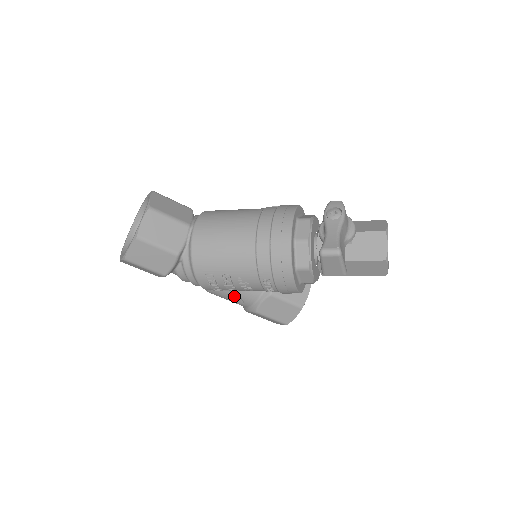
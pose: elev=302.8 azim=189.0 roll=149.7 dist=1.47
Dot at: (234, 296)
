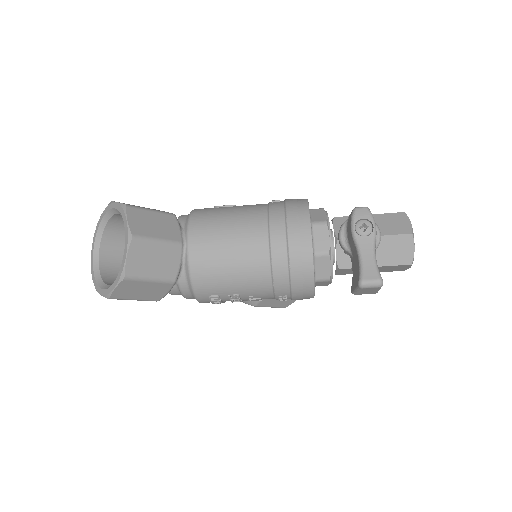
Dot at: occluded
